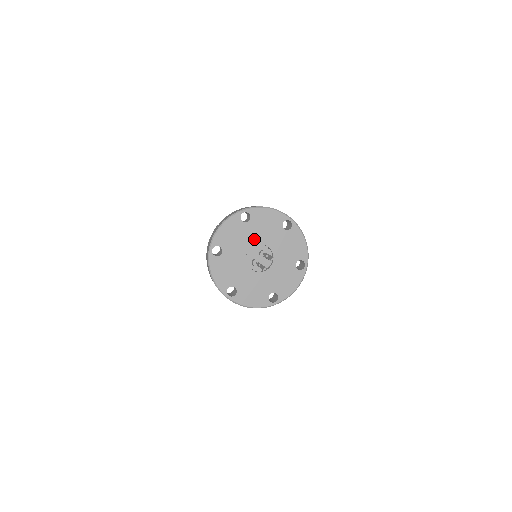
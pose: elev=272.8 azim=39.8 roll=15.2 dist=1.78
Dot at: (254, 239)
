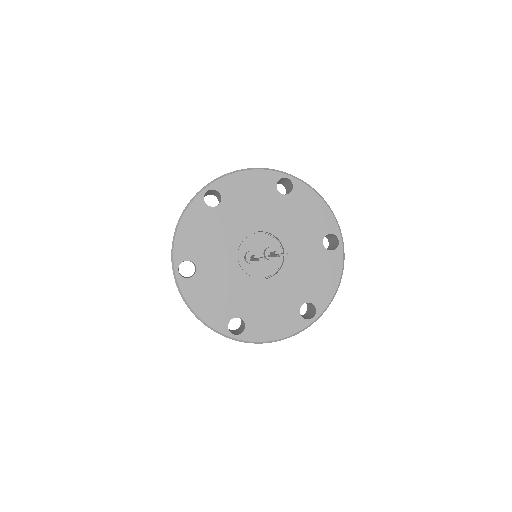
Dot at: (274, 224)
